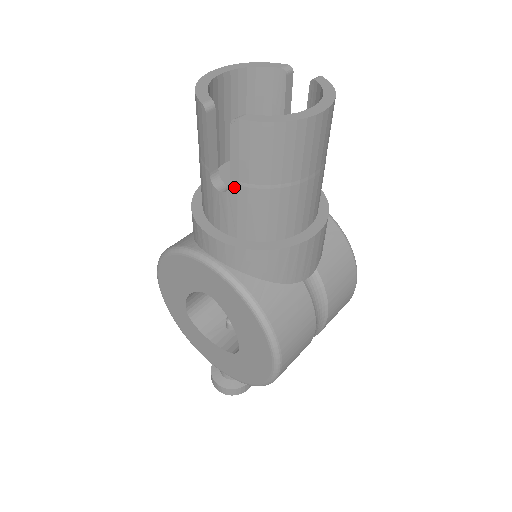
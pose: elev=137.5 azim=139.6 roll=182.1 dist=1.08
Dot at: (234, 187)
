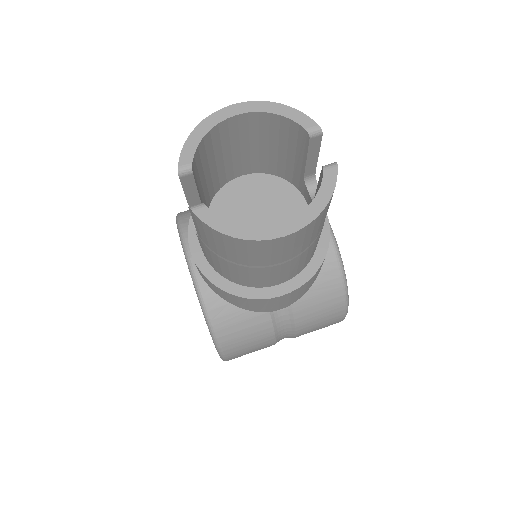
Dot at: (201, 240)
